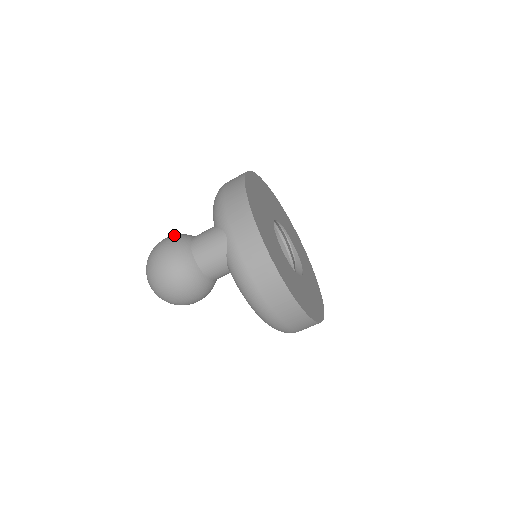
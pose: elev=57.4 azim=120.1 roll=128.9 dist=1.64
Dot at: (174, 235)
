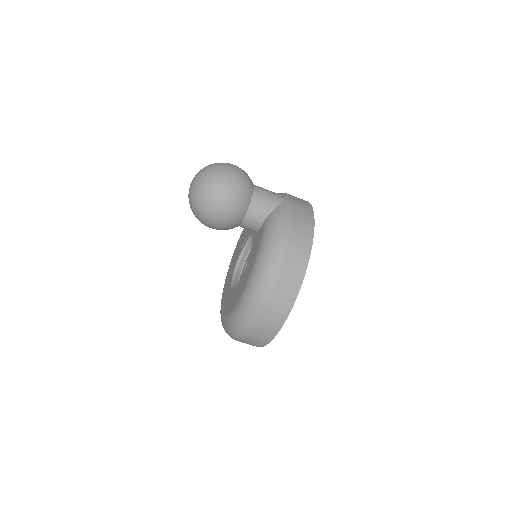
Dot at: occluded
